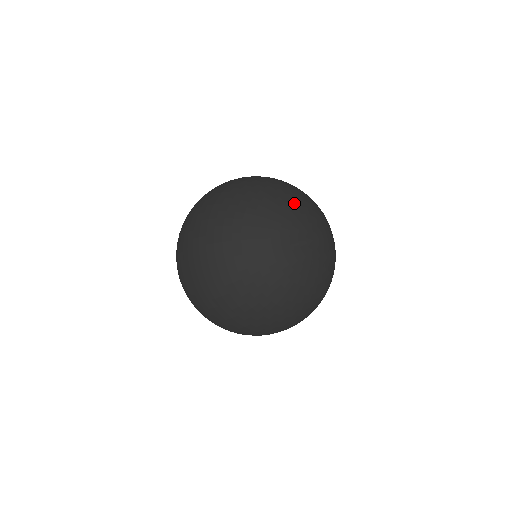
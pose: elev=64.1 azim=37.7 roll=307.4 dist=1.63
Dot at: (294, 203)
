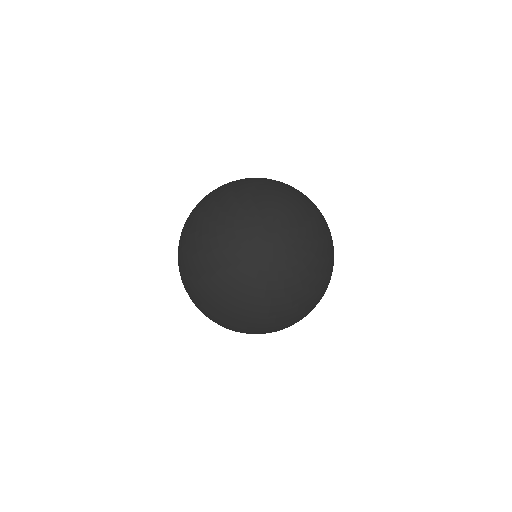
Dot at: (279, 194)
